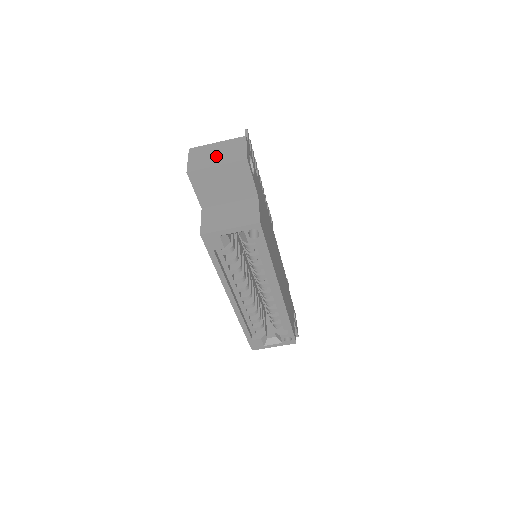
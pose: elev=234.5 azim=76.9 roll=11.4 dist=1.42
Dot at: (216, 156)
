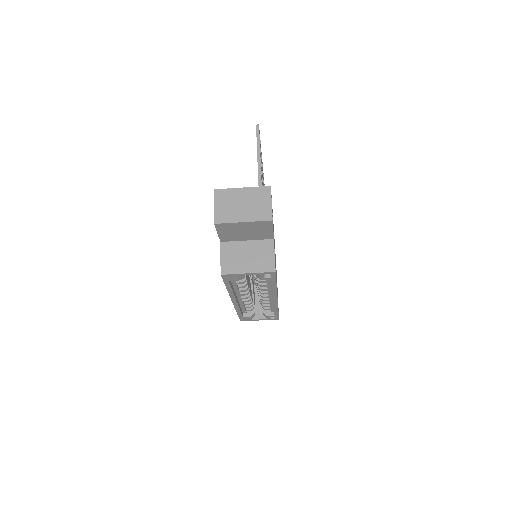
Dot at: (242, 208)
